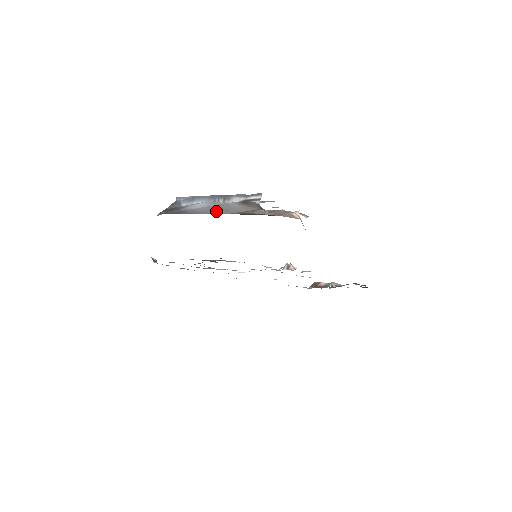
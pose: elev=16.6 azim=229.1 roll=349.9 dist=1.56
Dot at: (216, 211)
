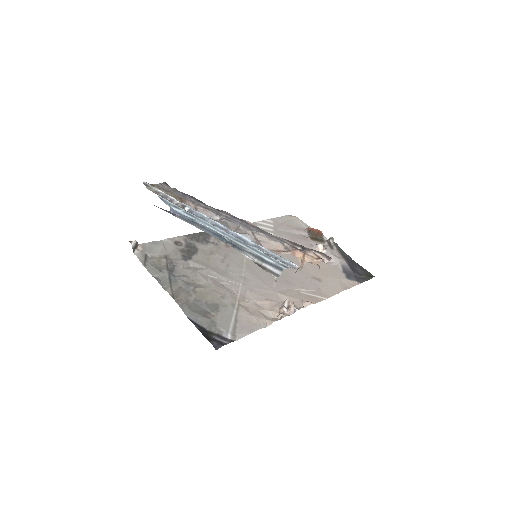
Dot at: occluded
